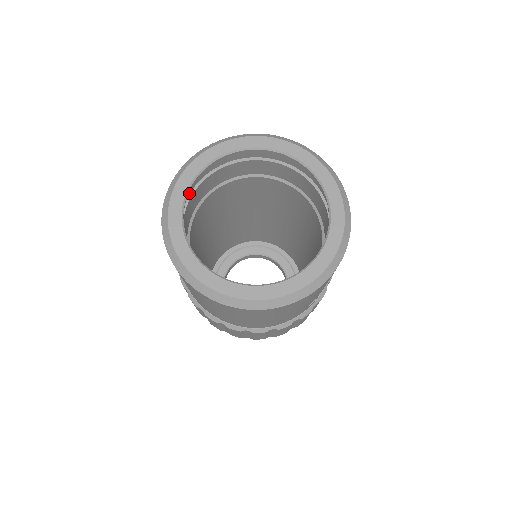
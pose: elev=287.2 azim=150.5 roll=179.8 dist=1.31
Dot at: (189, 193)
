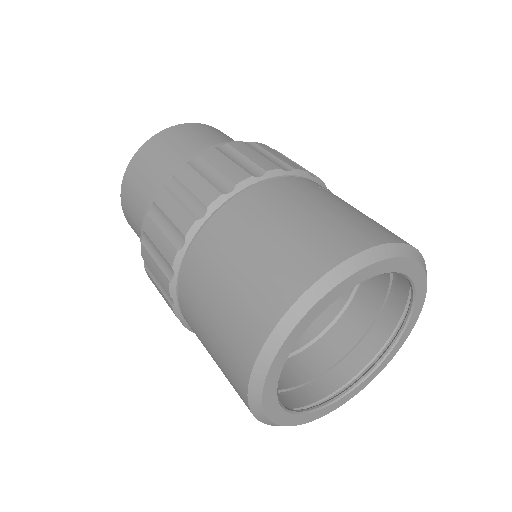
Dot at: occluded
